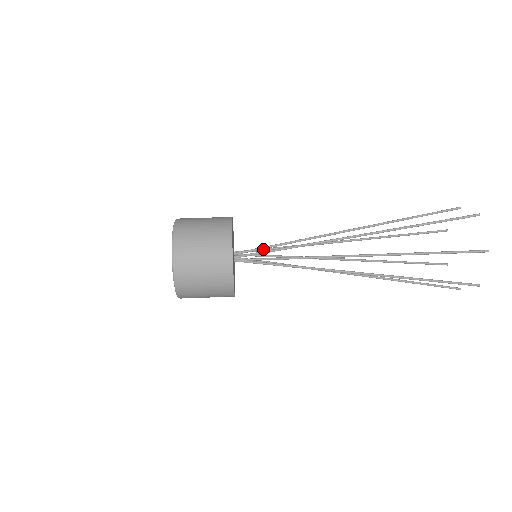
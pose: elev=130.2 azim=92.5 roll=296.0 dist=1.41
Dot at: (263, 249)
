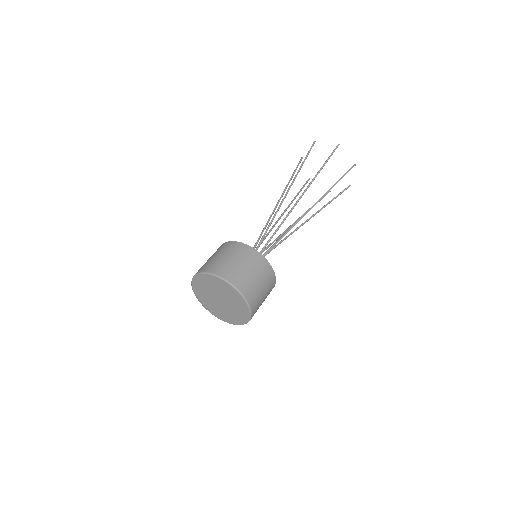
Dot at: occluded
